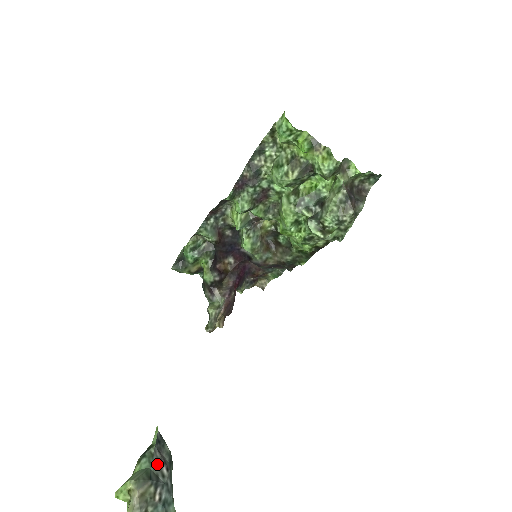
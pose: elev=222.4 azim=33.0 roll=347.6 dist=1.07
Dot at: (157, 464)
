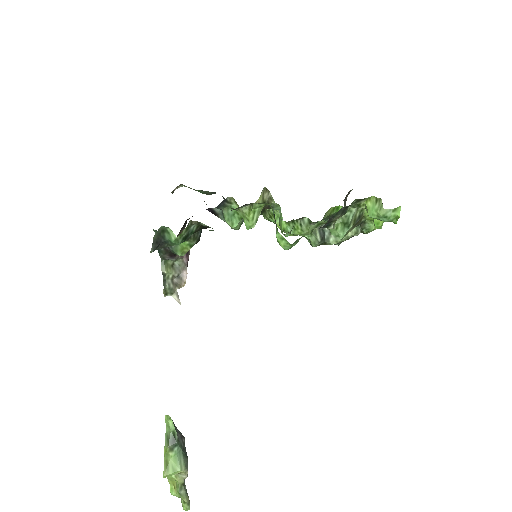
Dot at: (182, 442)
